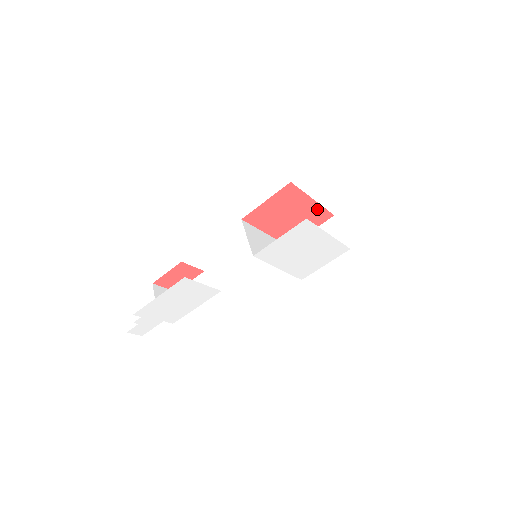
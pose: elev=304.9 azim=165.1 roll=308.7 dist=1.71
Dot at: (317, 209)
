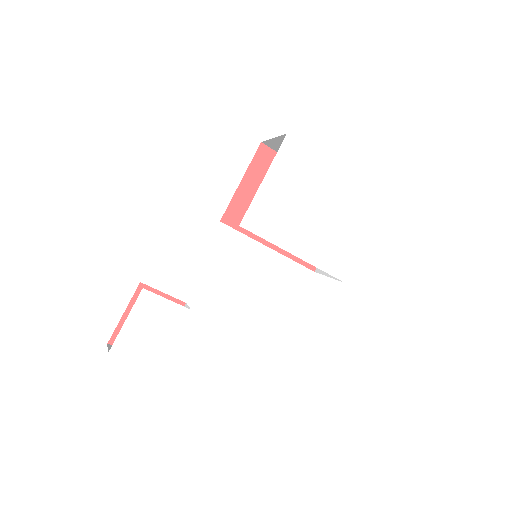
Dot at: occluded
